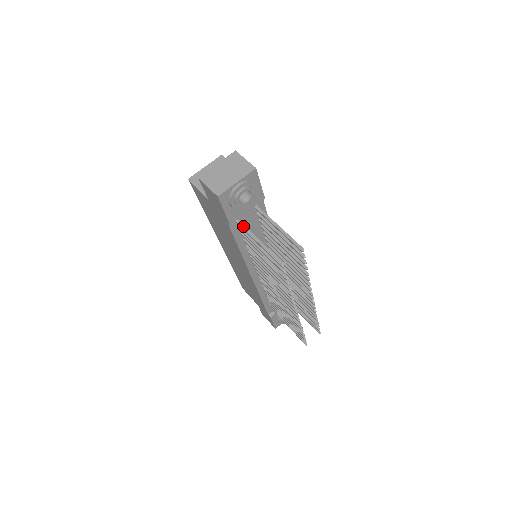
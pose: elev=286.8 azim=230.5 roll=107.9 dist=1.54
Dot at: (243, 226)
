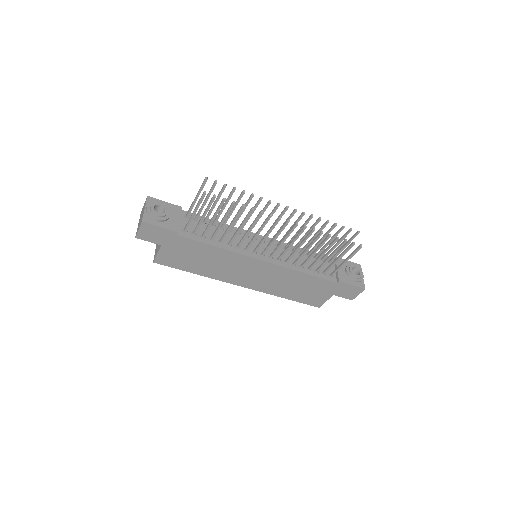
Dot at: (186, 226)
